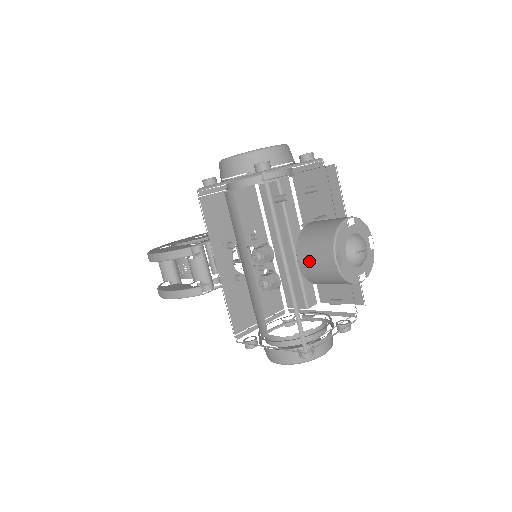
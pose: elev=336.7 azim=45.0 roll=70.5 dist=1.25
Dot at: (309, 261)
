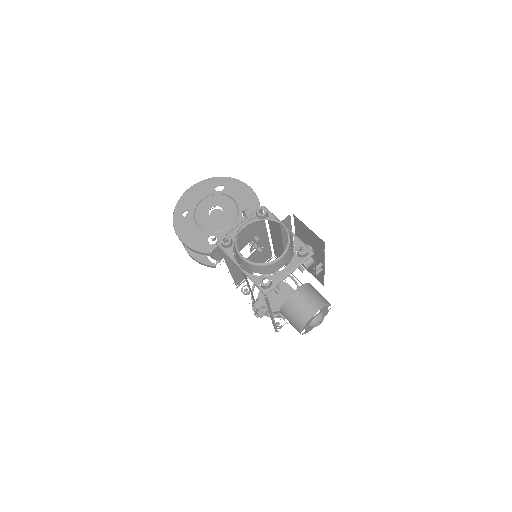
Dot at: occluded
